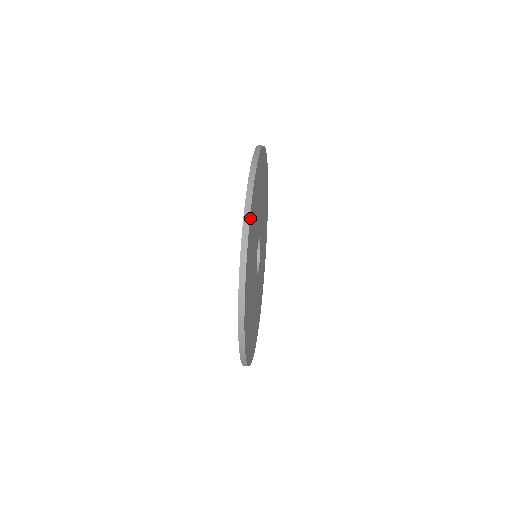
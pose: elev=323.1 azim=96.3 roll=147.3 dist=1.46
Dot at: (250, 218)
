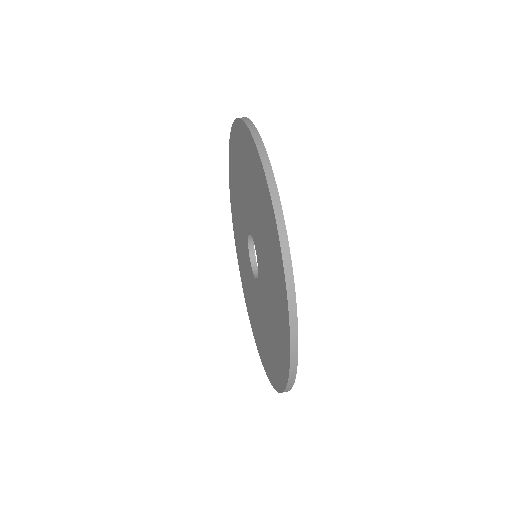
Dot at: (292, 284)
